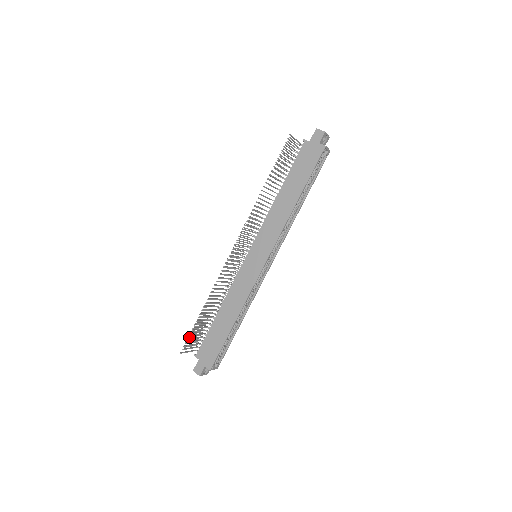
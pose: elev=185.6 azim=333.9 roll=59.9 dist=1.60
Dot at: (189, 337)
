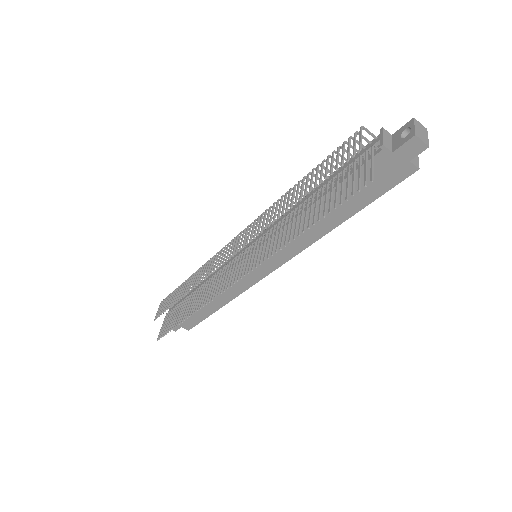
Dot at: occluded
